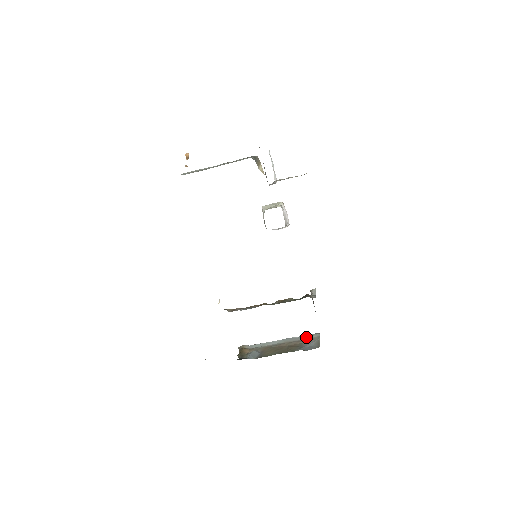
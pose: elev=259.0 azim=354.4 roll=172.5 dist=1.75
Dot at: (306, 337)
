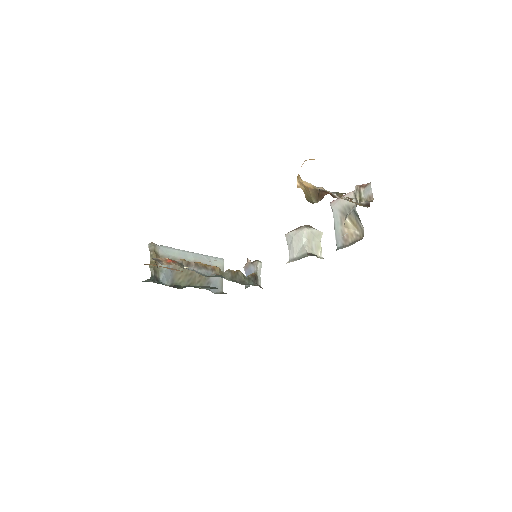
Dot at: (213, 262)
